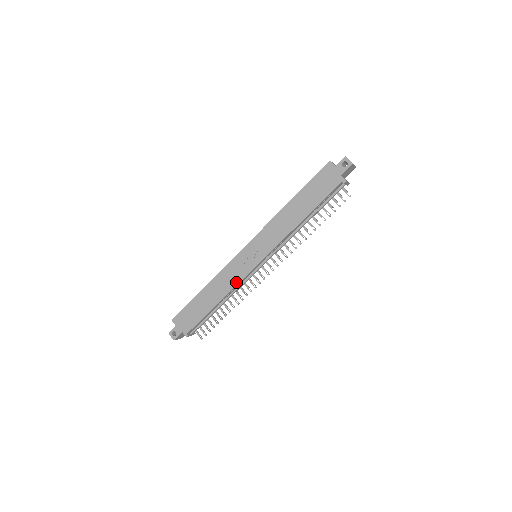
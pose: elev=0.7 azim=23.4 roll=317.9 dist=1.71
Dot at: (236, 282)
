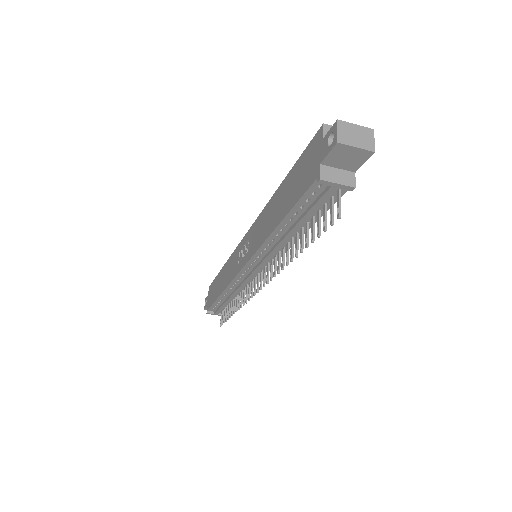
Dot at: (230, 279)
